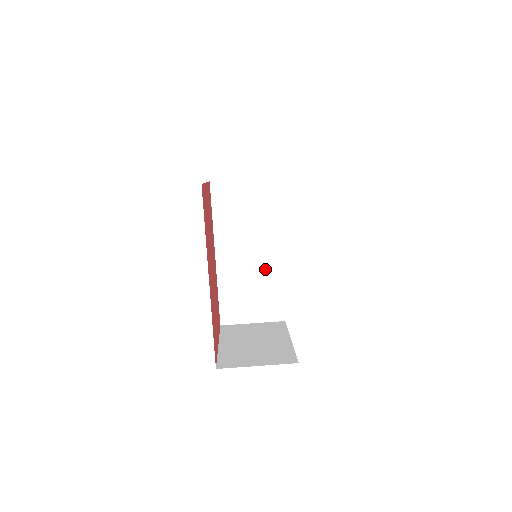
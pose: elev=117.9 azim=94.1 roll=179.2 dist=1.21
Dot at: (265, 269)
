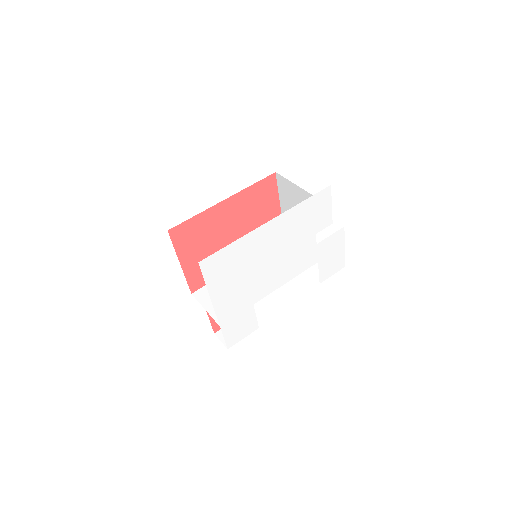
Dot at: occluded
